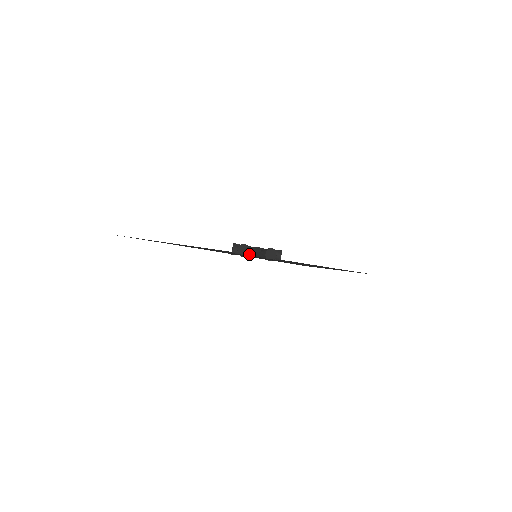
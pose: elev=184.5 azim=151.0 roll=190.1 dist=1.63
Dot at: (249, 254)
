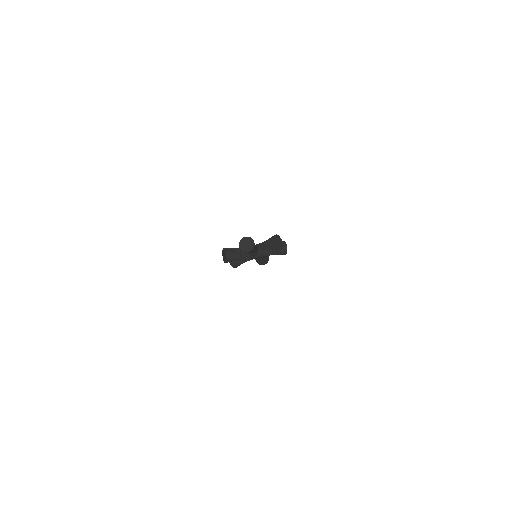
Dot at: (232, 257)
